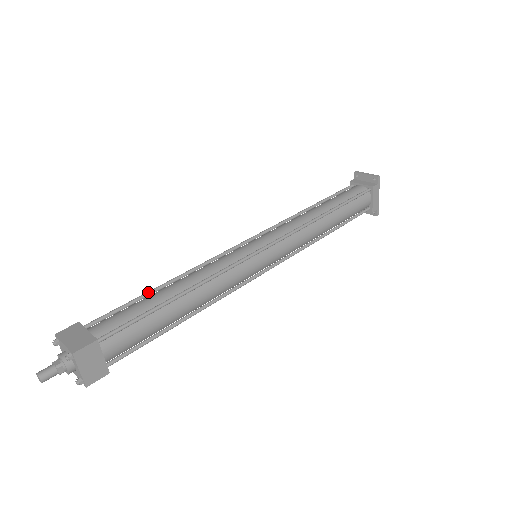
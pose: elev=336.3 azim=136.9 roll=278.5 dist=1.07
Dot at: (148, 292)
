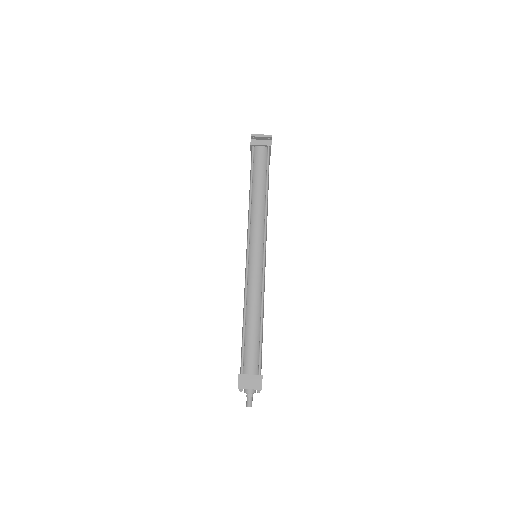
Dot at: (244, 331)
